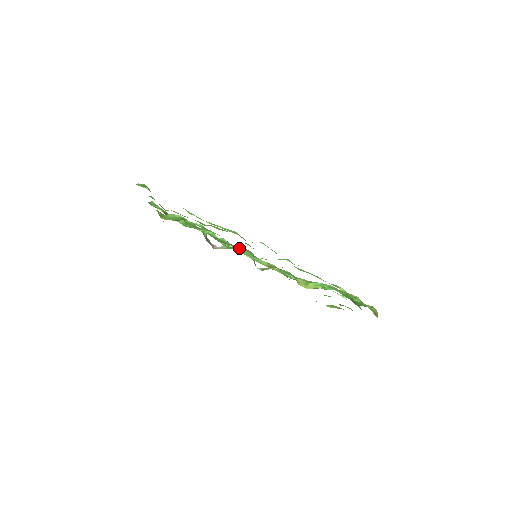
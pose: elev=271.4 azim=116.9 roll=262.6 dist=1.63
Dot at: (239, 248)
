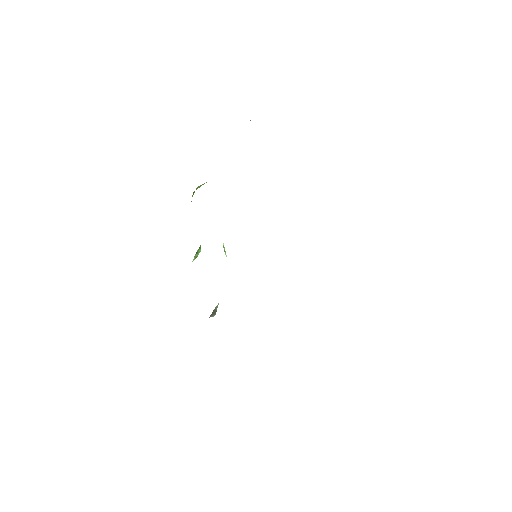
Dot at: occluded
